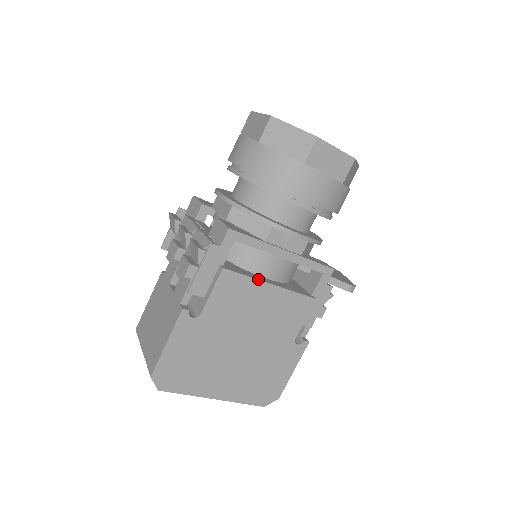
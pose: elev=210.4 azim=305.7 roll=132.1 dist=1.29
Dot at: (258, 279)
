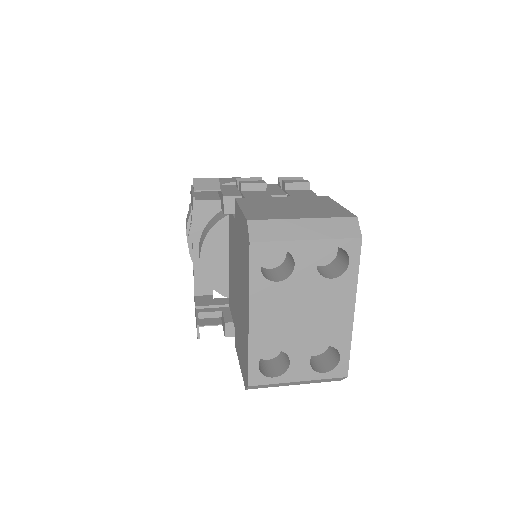
Dot at: occluded
